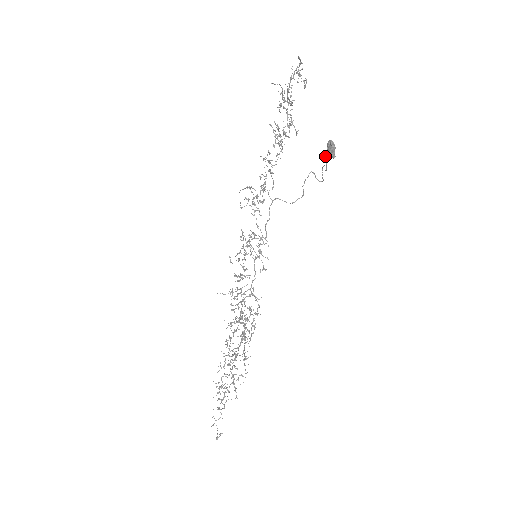
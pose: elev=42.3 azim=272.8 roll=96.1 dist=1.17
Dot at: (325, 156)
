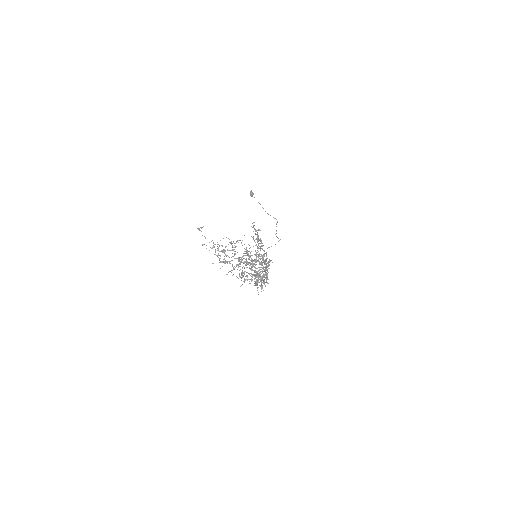
Dot at: occluded
